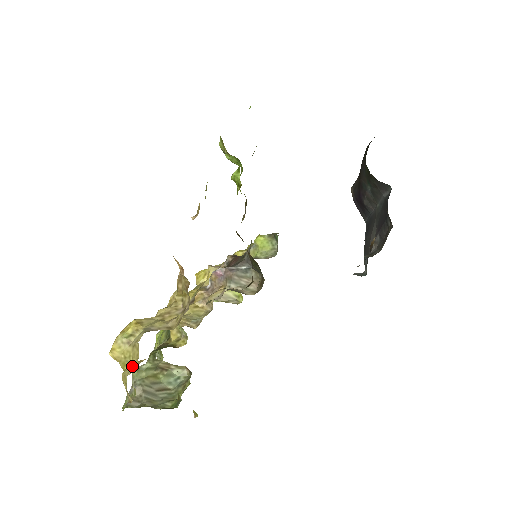
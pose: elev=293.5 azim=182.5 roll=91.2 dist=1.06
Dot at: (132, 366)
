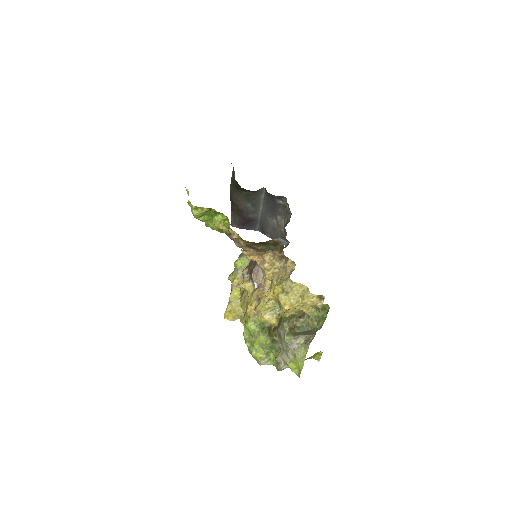
Dot at: (304, 291)
